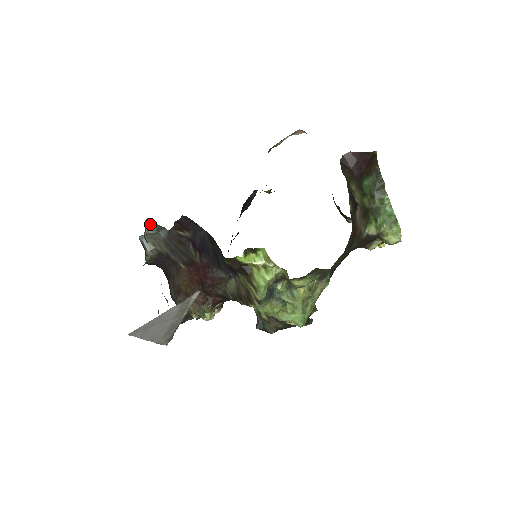
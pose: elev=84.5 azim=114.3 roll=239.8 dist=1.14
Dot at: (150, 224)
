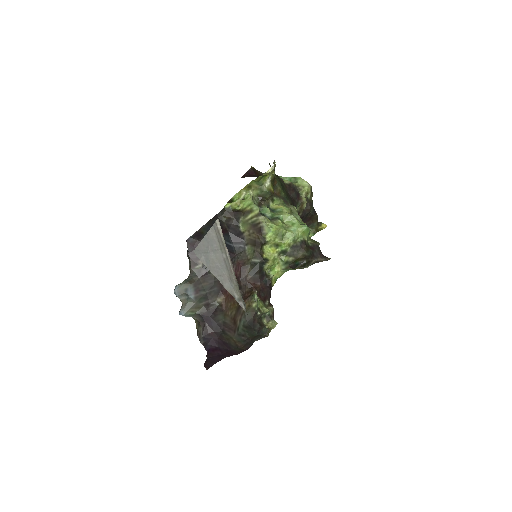
Dot at: (179, 294)
